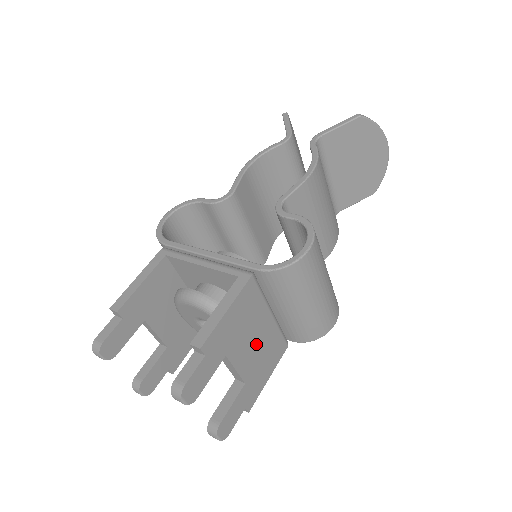
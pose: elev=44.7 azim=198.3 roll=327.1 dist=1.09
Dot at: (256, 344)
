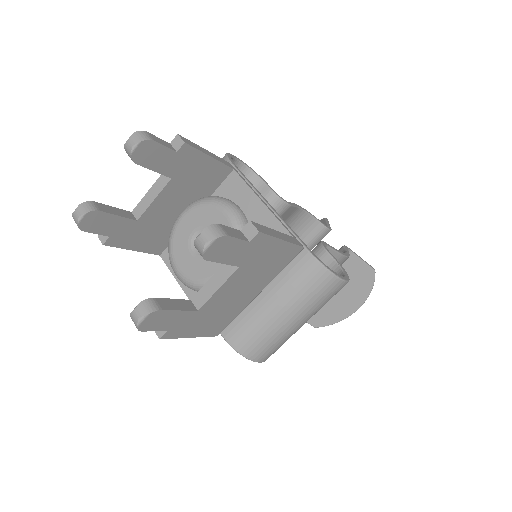
Dot at: (236, 296)
